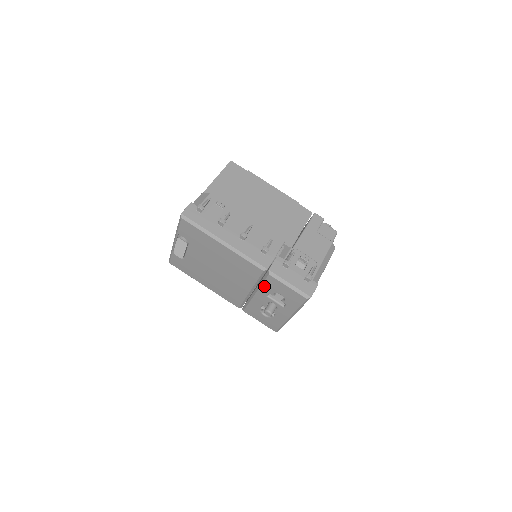
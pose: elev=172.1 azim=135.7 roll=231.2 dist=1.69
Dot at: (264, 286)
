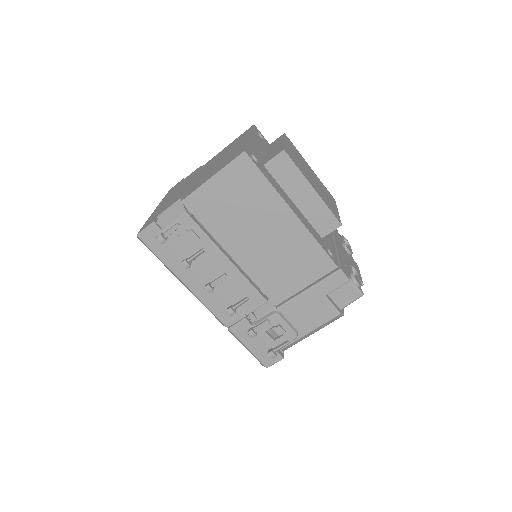
Dot at: occluded
